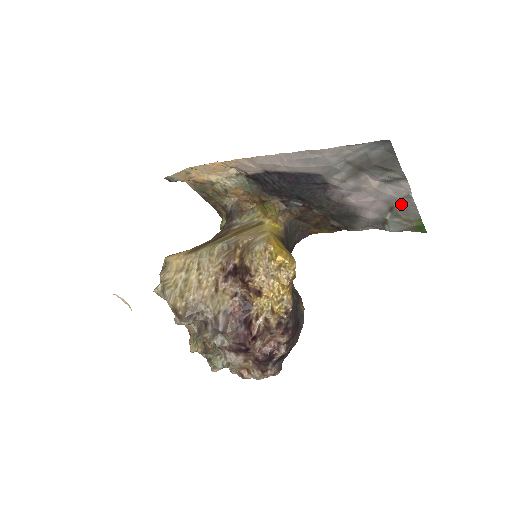
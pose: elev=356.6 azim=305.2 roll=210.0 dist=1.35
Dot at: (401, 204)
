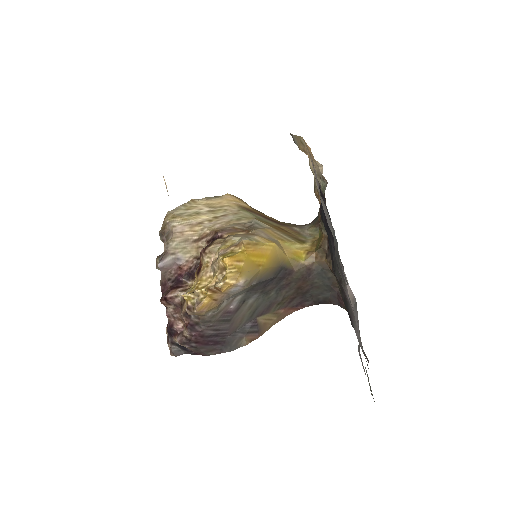
Dot at: (359, 350)
